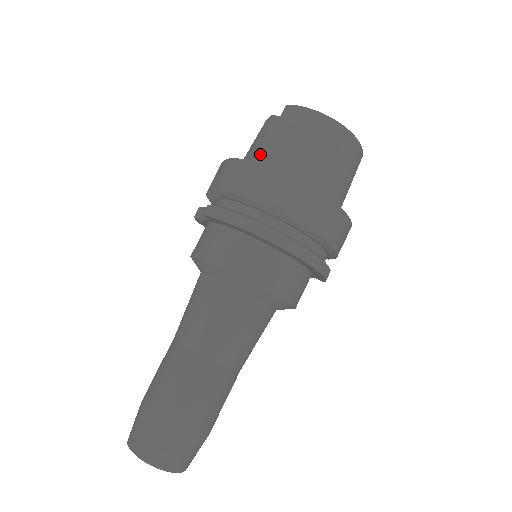
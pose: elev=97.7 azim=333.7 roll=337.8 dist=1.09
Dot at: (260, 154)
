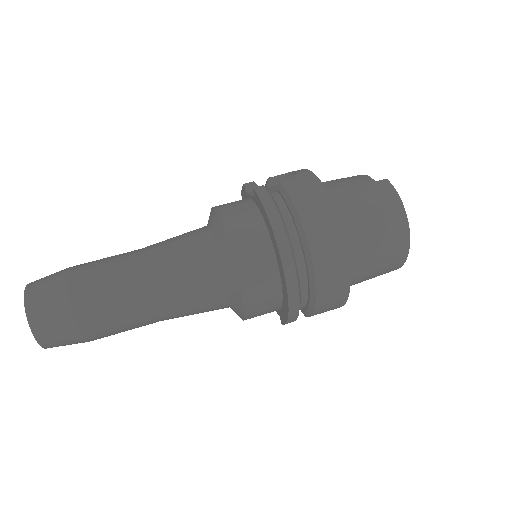
Dot at: (335, 191)
